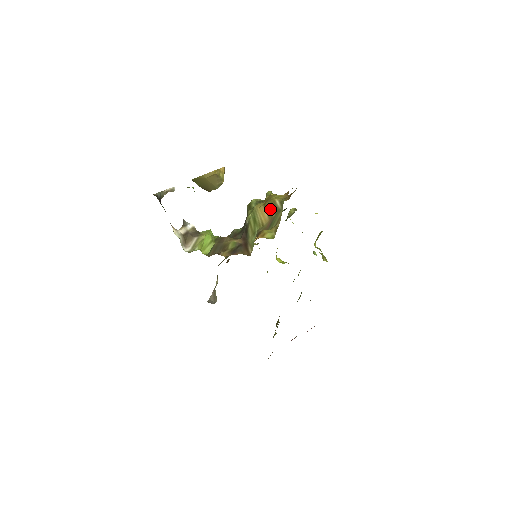
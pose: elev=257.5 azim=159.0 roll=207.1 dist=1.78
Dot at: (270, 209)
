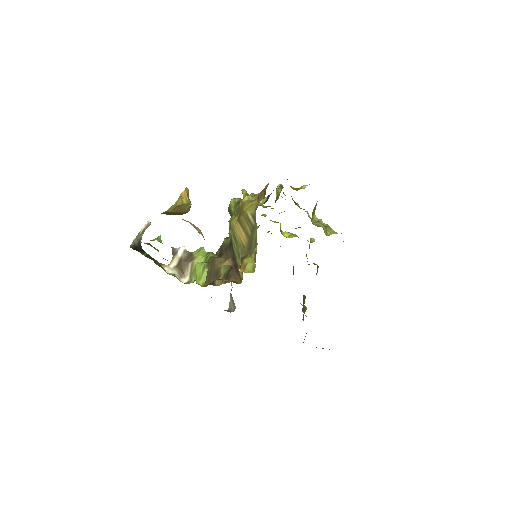
Dot at: (245, 226)
